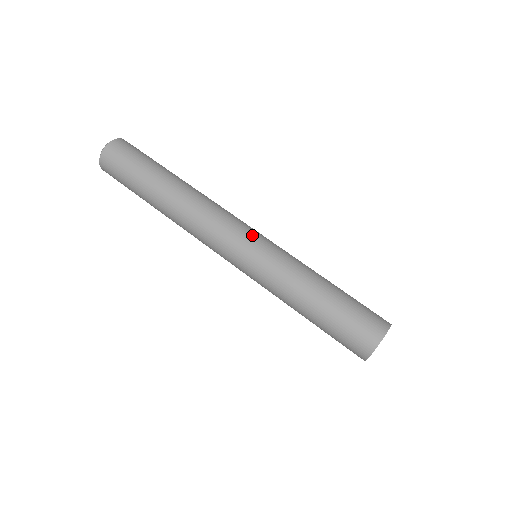
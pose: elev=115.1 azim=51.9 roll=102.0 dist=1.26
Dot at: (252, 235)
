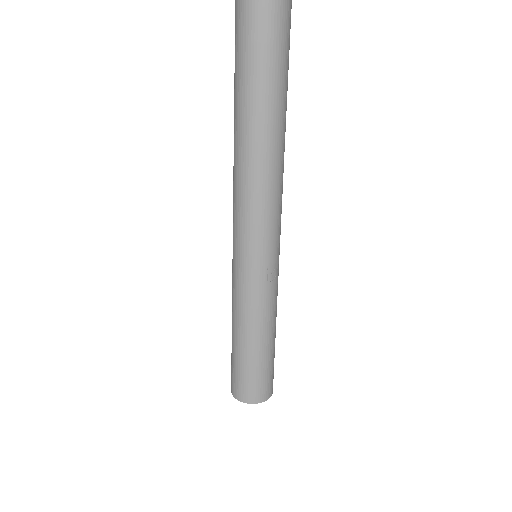
Dot at: (250, 251)
